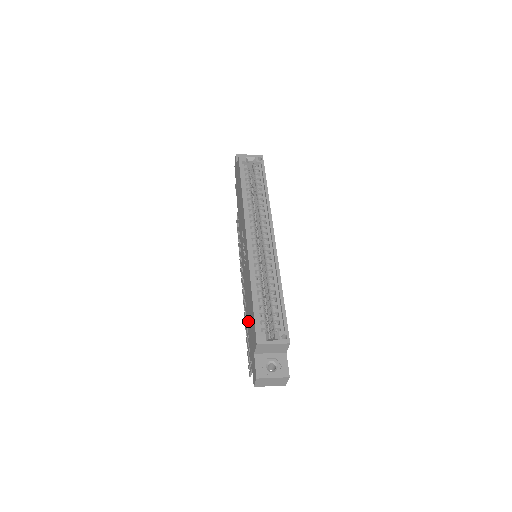
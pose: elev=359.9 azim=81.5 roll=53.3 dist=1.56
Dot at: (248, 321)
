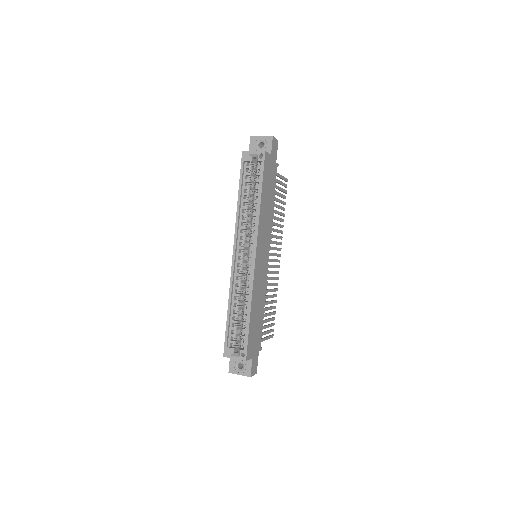
Dot at: occluded
